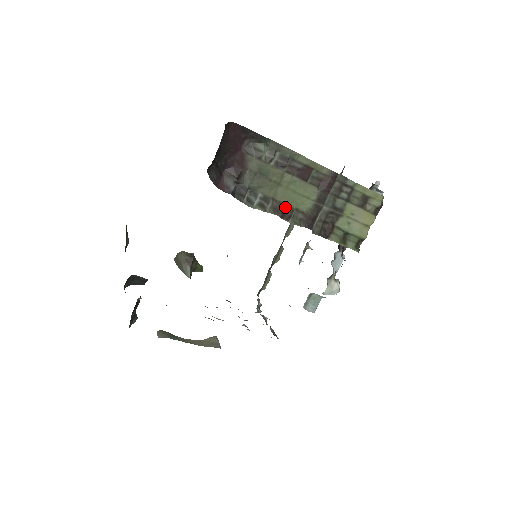
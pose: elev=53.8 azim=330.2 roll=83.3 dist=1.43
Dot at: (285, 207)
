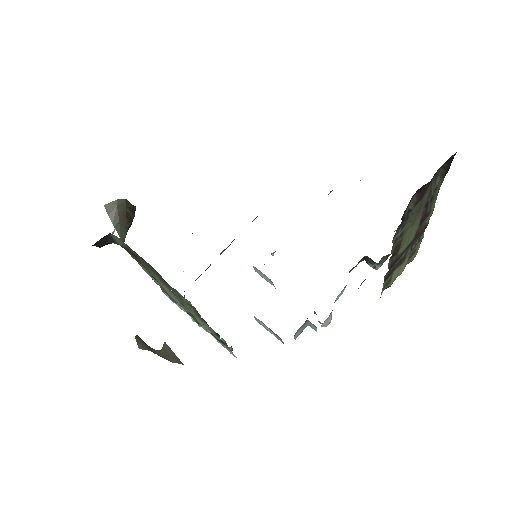
Dot at: (399, 246)
